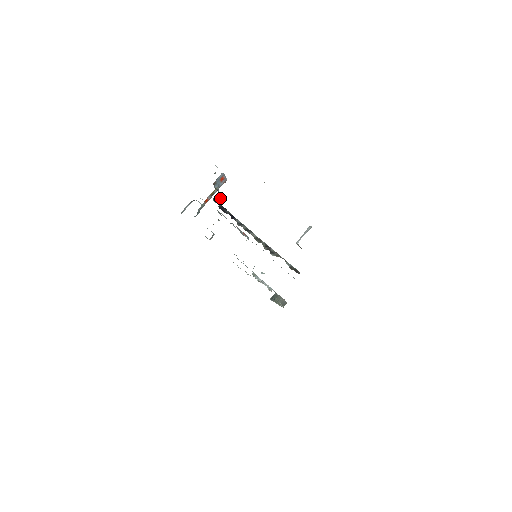
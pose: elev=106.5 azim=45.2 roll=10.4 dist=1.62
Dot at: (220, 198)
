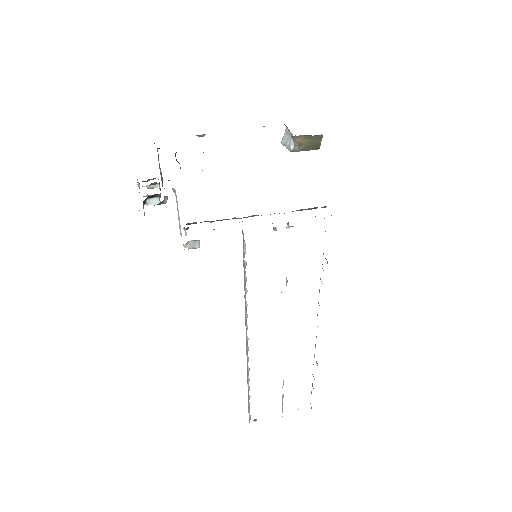
Dot at: occluded
